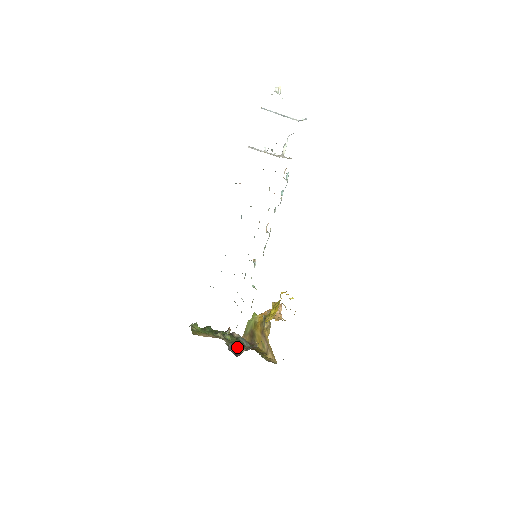
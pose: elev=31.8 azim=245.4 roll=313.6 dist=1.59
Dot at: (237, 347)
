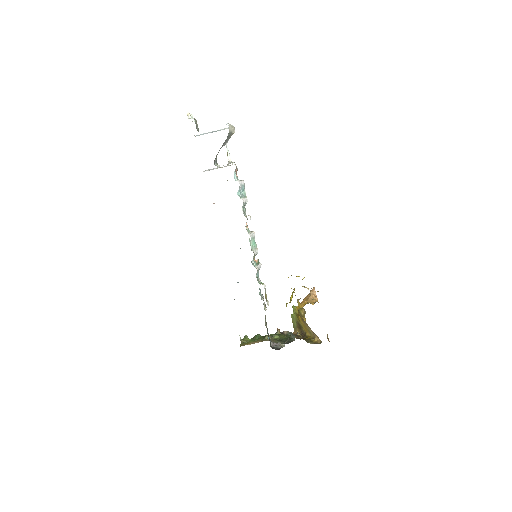
Dot at: (283, 342)
